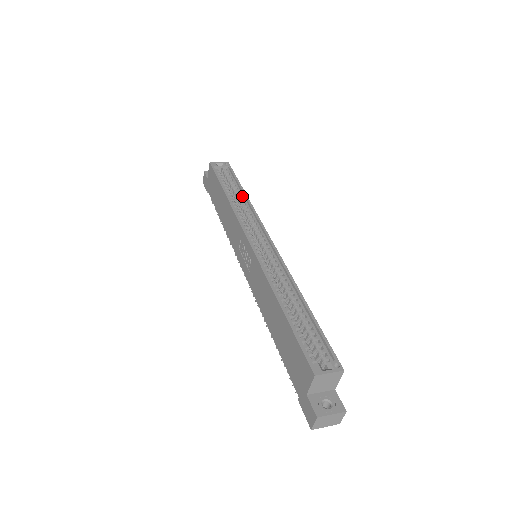
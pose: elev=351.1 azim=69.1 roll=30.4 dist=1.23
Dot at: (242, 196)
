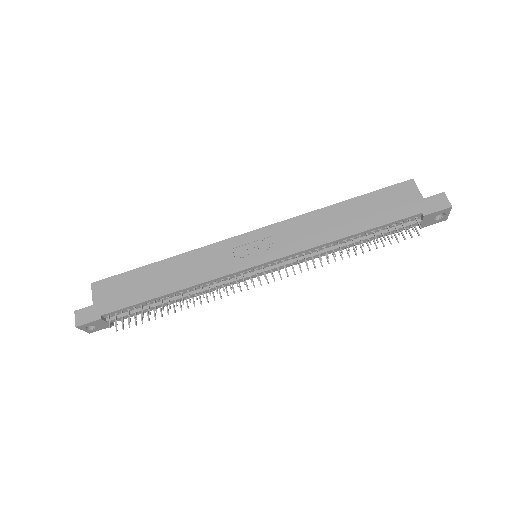
Dot at: occluded
